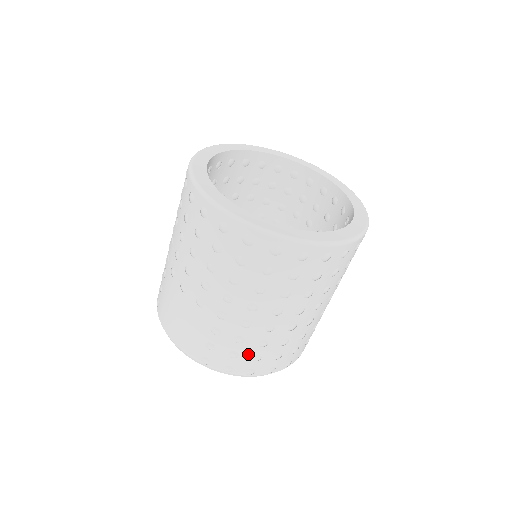
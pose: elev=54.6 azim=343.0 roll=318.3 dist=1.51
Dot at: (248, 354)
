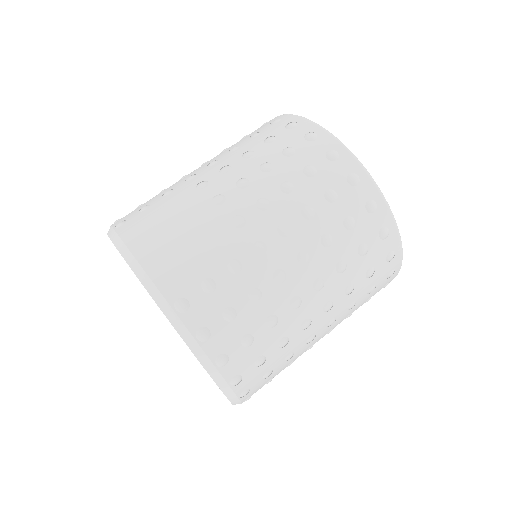
Dot at: (245, 325)
